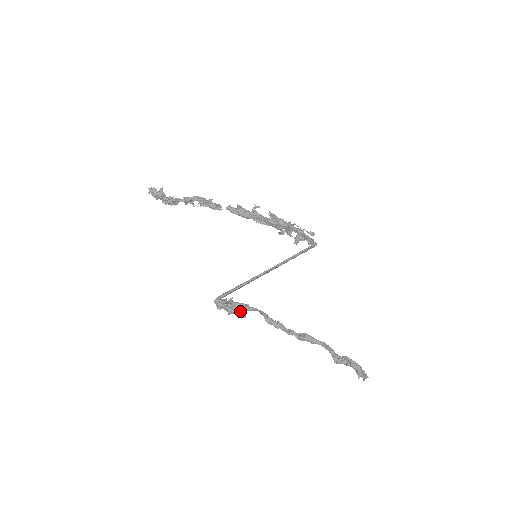
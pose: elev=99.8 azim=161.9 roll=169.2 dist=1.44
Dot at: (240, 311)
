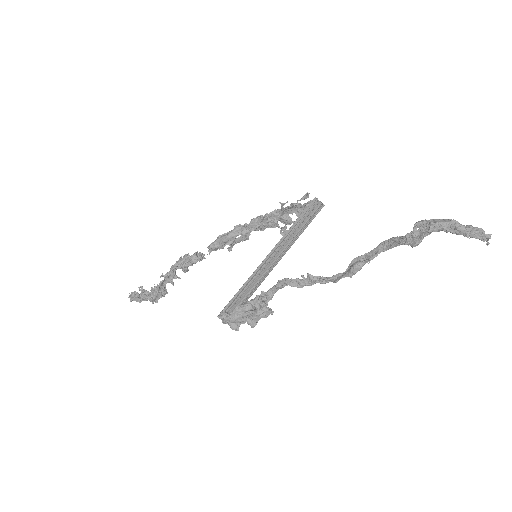
Dot at: (260, 309)
